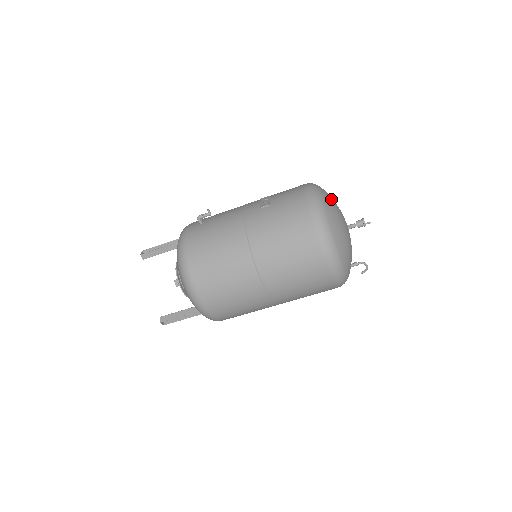
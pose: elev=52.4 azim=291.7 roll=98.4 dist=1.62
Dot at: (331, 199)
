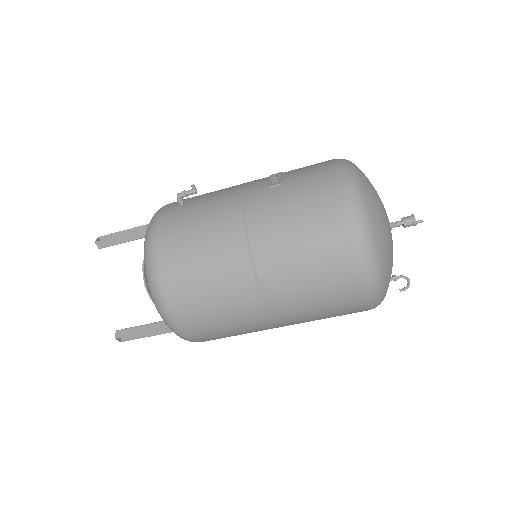
Dot at: (370, 183)
